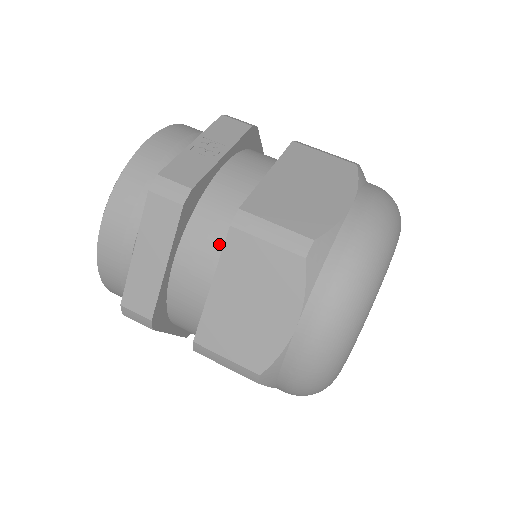
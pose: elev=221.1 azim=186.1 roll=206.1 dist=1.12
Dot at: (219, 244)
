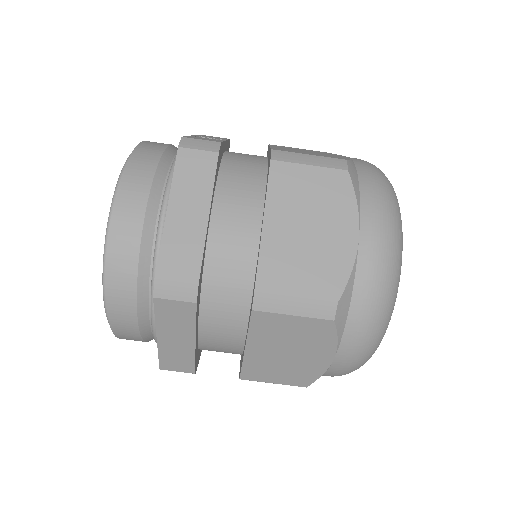
Dot at: (255, 192)
